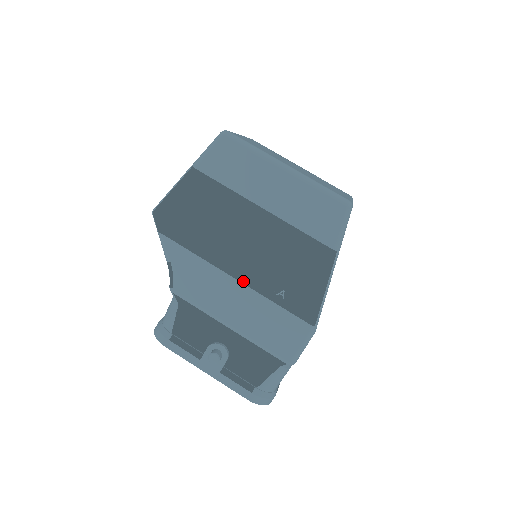
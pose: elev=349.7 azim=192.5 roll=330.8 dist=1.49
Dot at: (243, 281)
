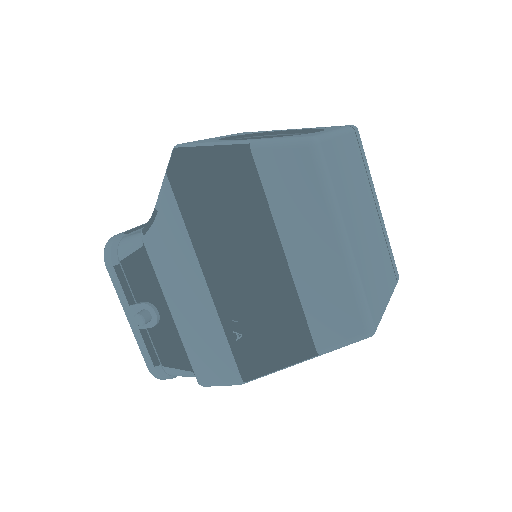
Dot at: (213, 292)
